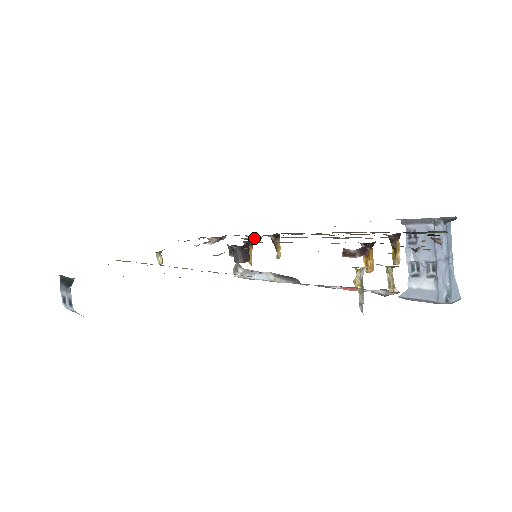
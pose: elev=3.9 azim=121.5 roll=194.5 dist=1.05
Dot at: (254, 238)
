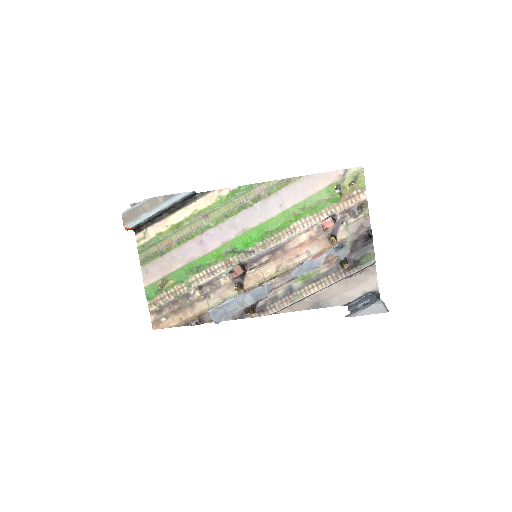
Dot at: occluded
